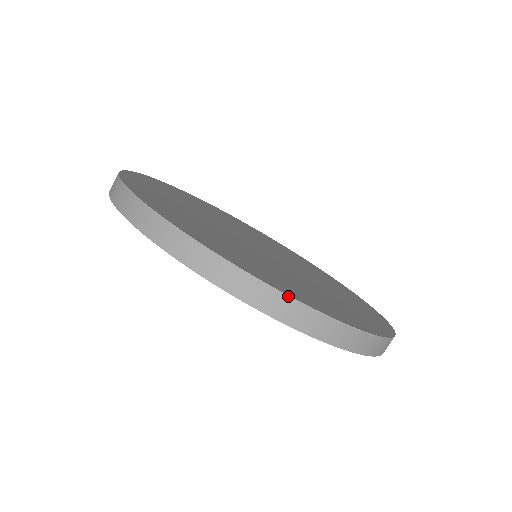
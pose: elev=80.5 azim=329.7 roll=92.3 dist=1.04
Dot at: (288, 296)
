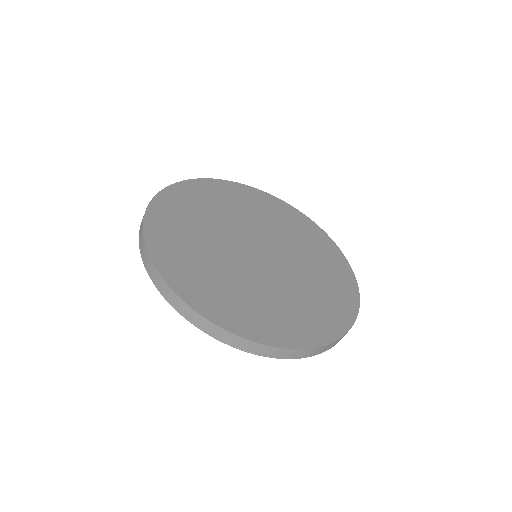
Dot at: (326, 345)
